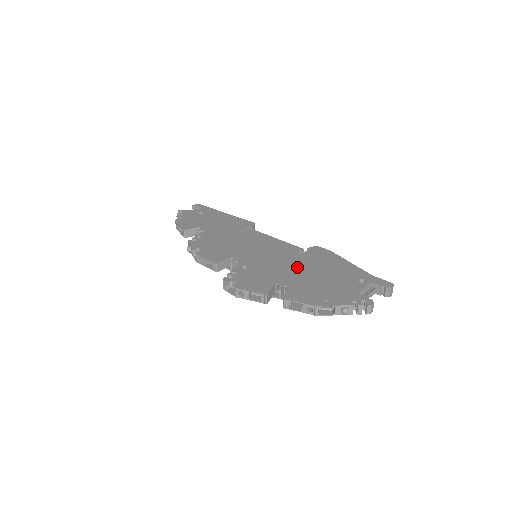
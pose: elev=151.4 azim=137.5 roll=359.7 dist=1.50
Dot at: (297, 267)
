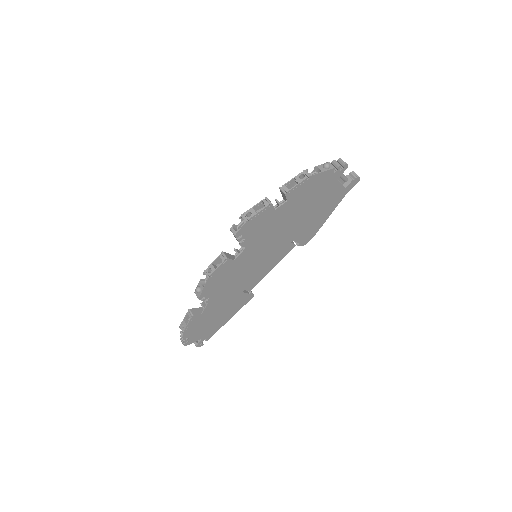
Dot at: occluded
